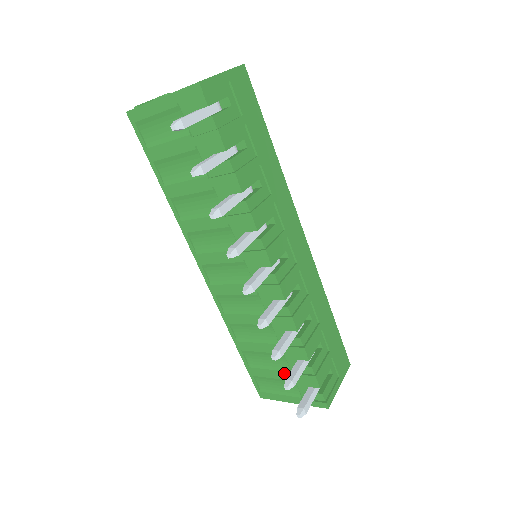
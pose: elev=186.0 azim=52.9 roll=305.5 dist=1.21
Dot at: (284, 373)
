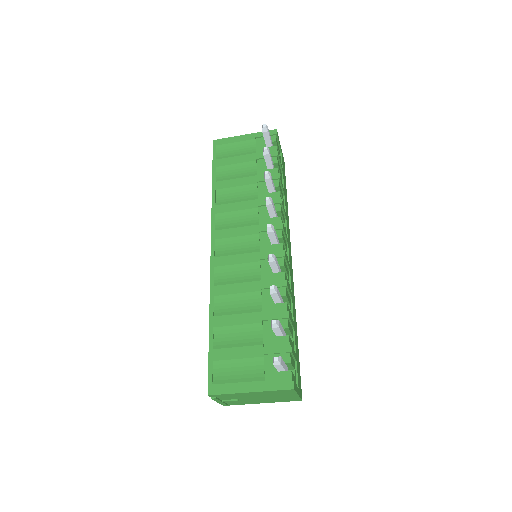
Dot at: (255, 348)
